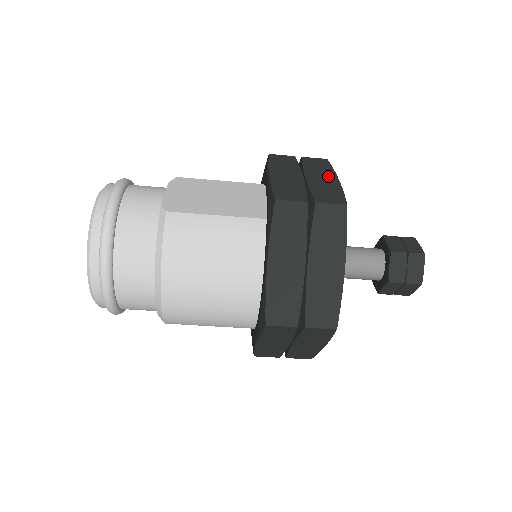
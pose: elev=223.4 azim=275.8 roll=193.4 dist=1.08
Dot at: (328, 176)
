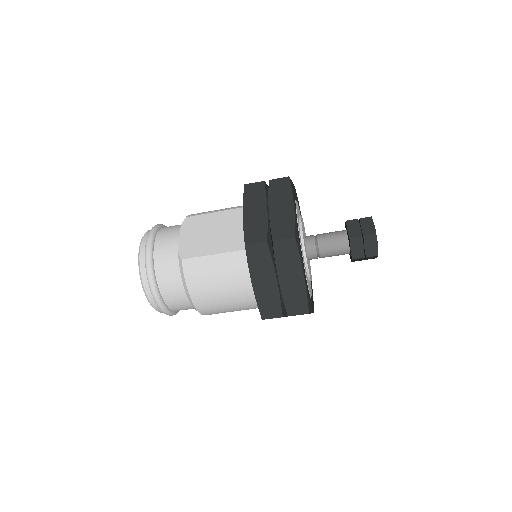
Dot at: (286, 202)
